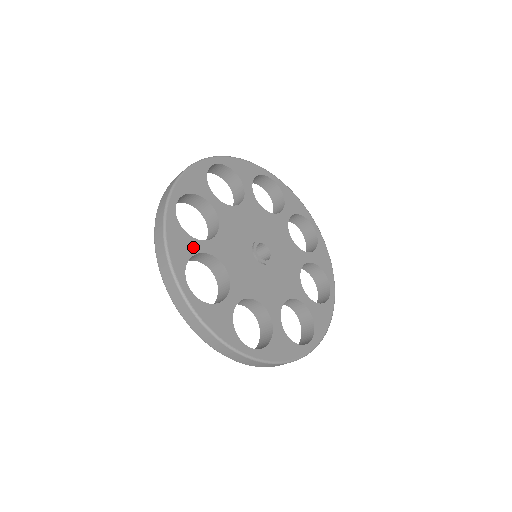
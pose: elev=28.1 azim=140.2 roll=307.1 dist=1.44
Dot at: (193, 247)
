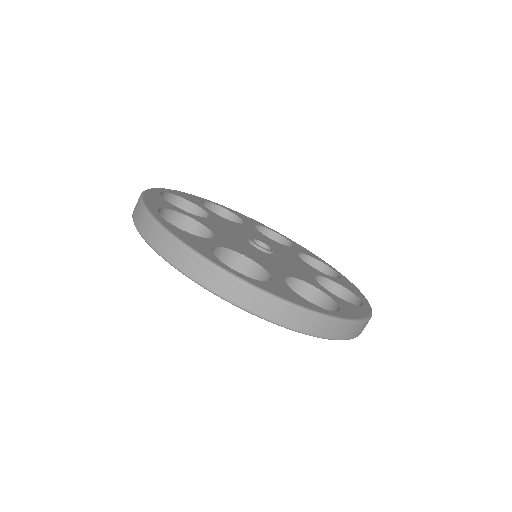
Dot at: (173, 208)
